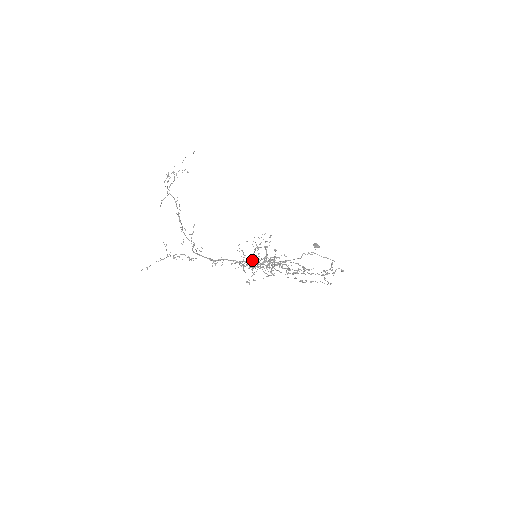
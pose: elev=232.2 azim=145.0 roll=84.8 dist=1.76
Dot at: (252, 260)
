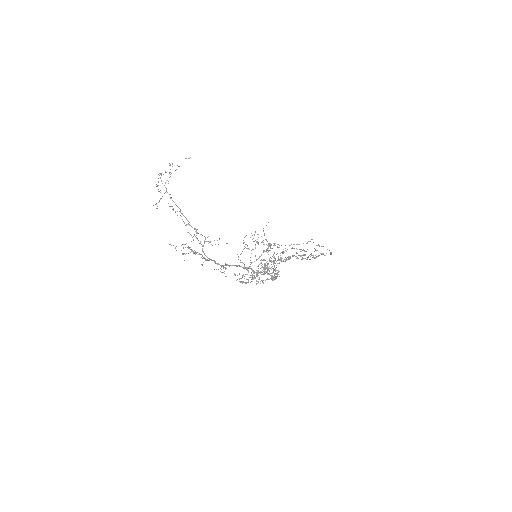
Dot at: occluded
